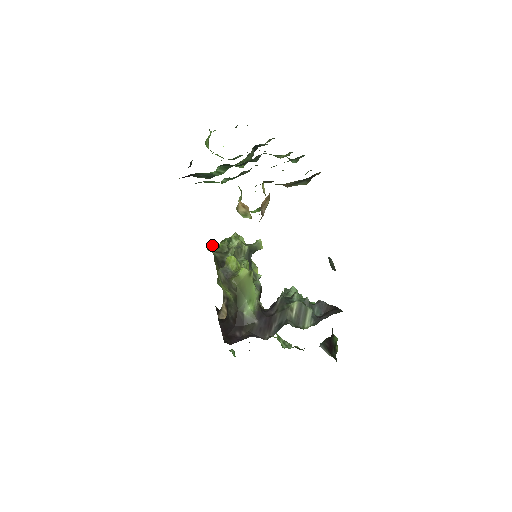
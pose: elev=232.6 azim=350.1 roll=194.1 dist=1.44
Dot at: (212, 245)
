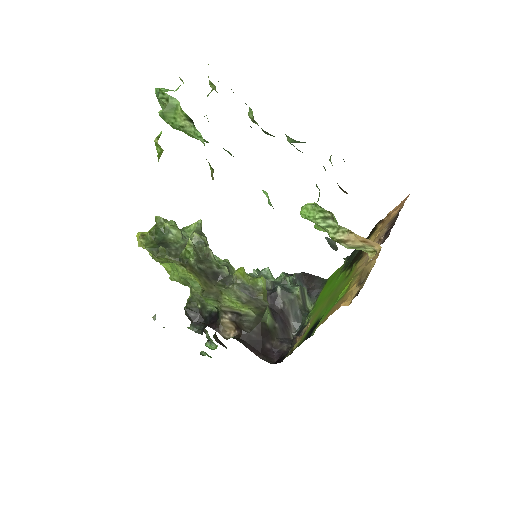
Dot at: (164, 249)
